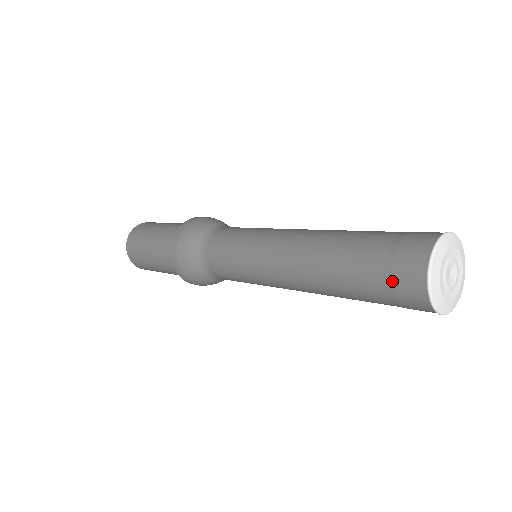
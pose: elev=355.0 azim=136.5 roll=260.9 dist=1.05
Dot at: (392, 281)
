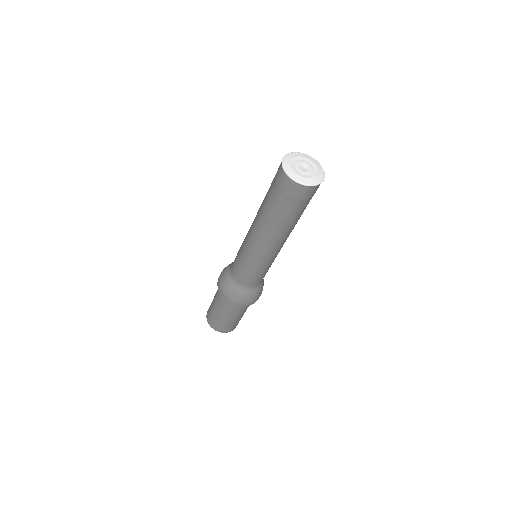
Dot at: (276, 183)
